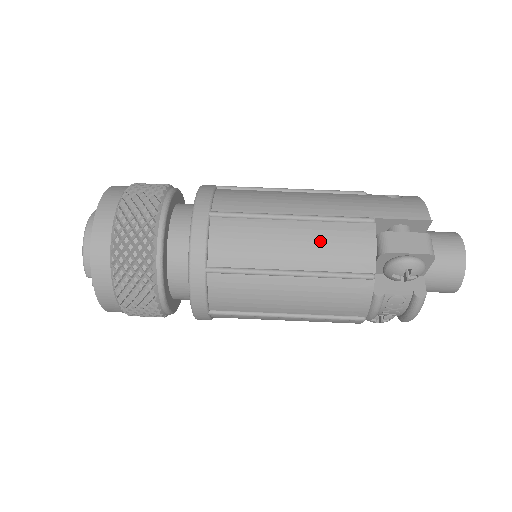
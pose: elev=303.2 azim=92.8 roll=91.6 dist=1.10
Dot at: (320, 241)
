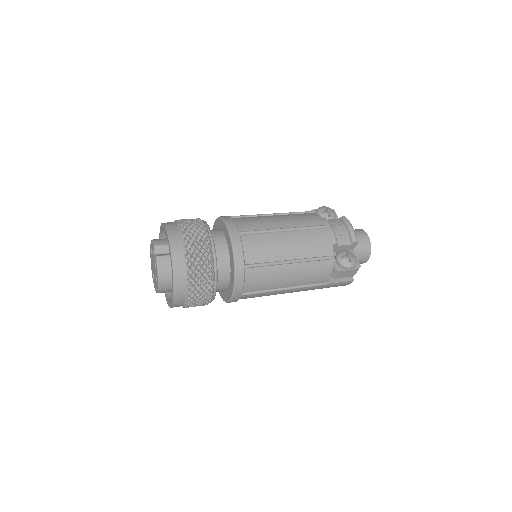
Dot at: occluded
